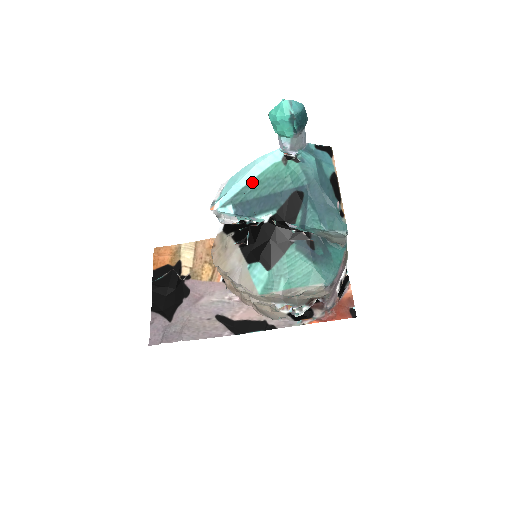
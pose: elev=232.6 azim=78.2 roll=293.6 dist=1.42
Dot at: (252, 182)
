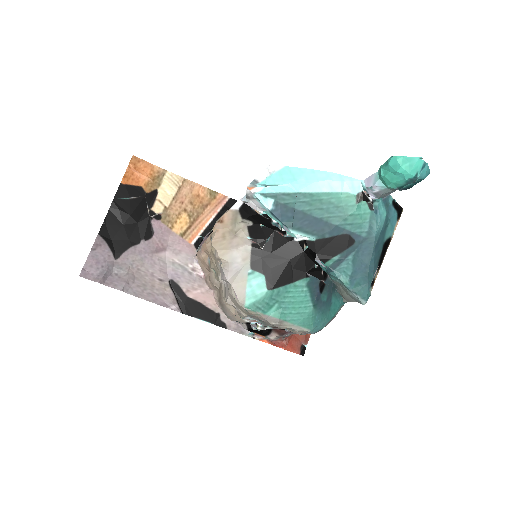
Dot at: (312, 194)
